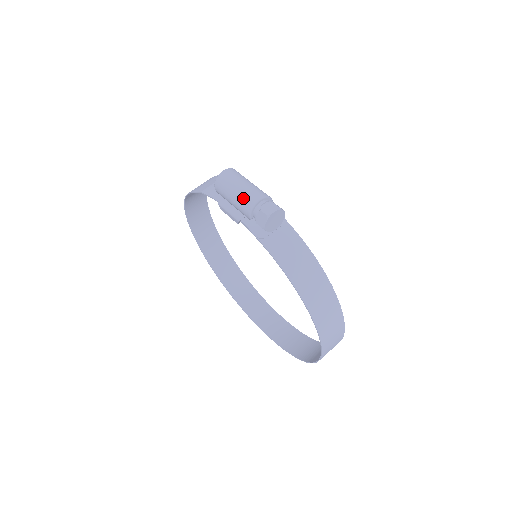
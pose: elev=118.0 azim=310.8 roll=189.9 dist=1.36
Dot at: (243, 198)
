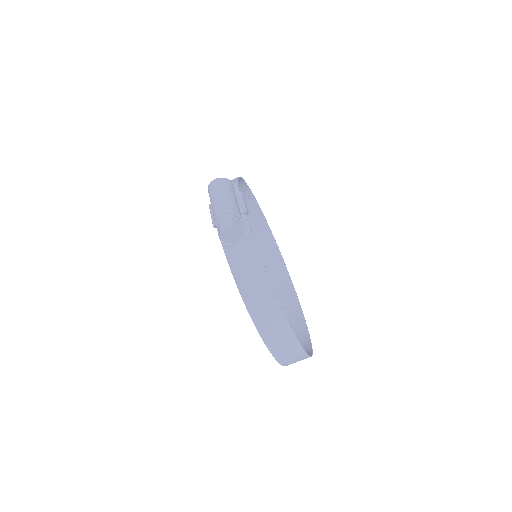
Dot at: (215, 208)
